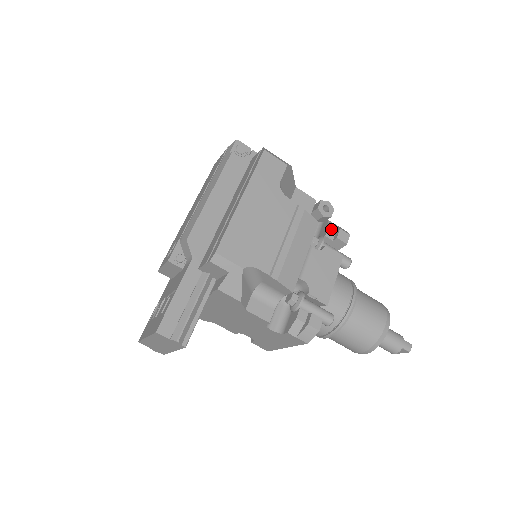
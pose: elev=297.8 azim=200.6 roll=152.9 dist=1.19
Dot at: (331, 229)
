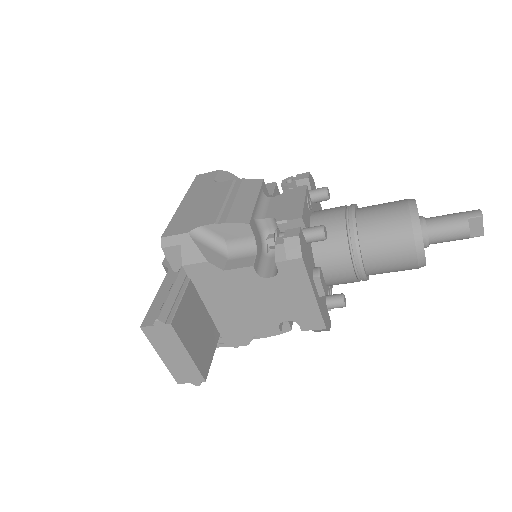
Dot at: (292, 183)
